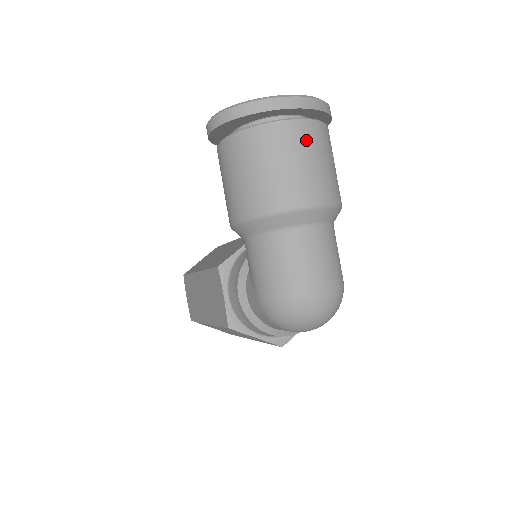
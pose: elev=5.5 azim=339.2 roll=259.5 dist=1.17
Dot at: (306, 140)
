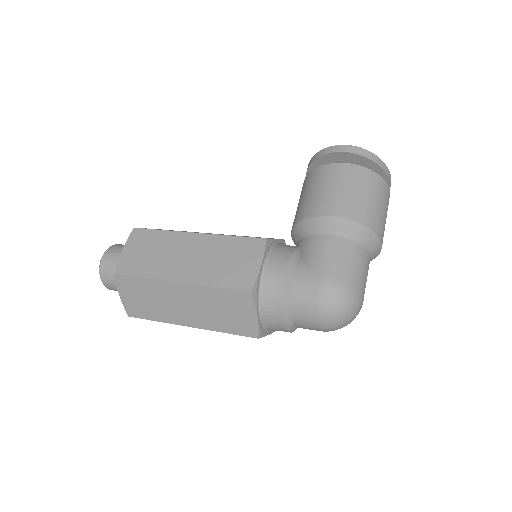
Dot at: occluded
